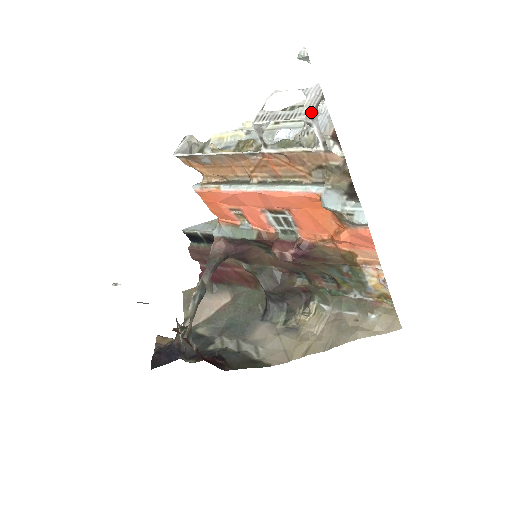
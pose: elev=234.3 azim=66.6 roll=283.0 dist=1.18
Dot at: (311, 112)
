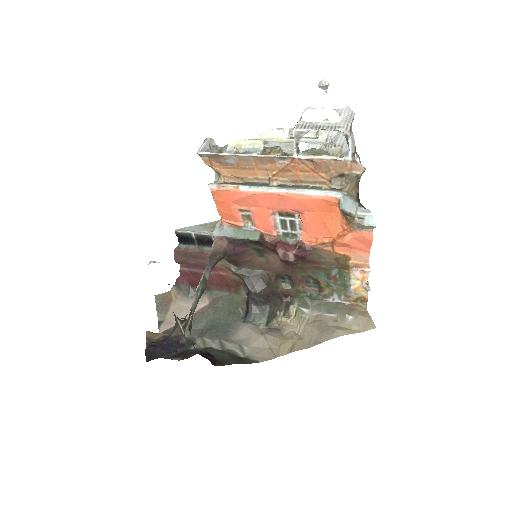
Dot at: (350, 126)
